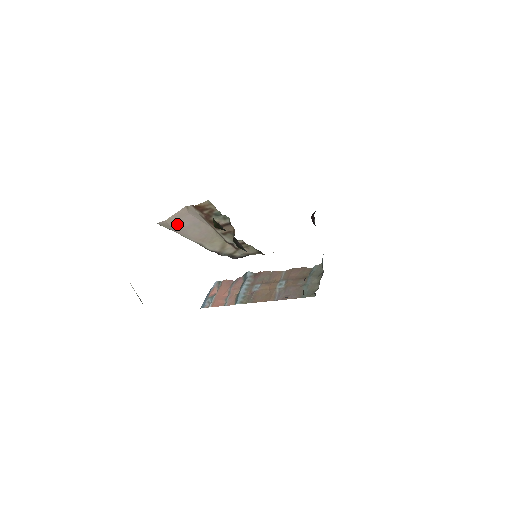
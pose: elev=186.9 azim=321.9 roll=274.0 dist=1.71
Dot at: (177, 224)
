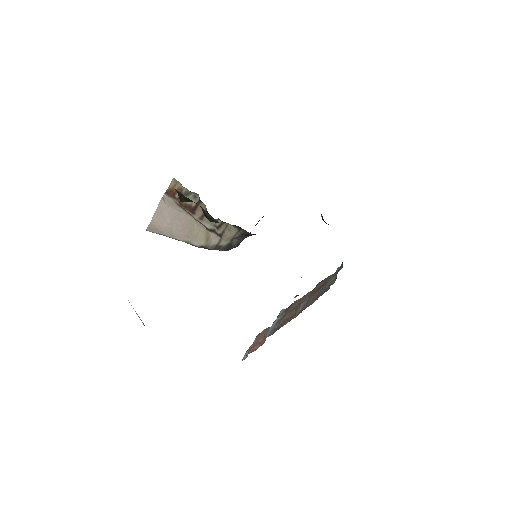
Dot at: (161, 223)
